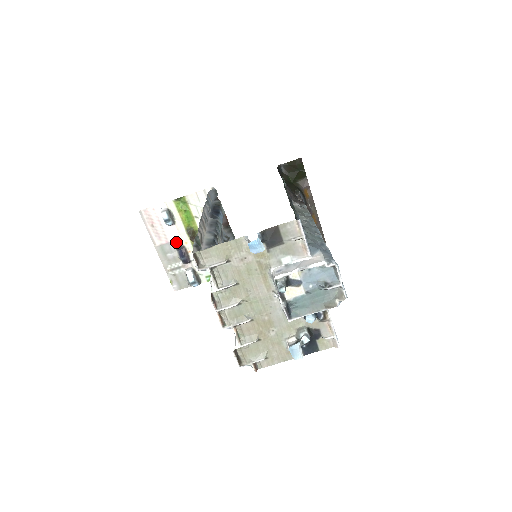
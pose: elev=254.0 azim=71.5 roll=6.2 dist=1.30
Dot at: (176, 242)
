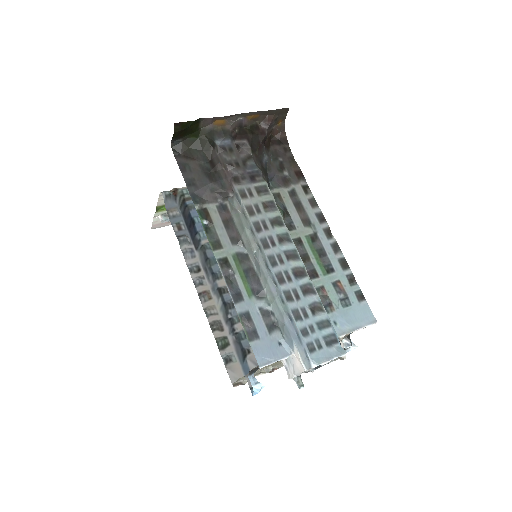
Dot at: occluded
